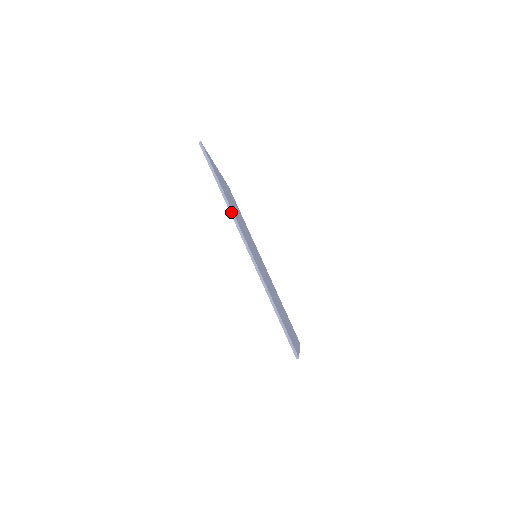
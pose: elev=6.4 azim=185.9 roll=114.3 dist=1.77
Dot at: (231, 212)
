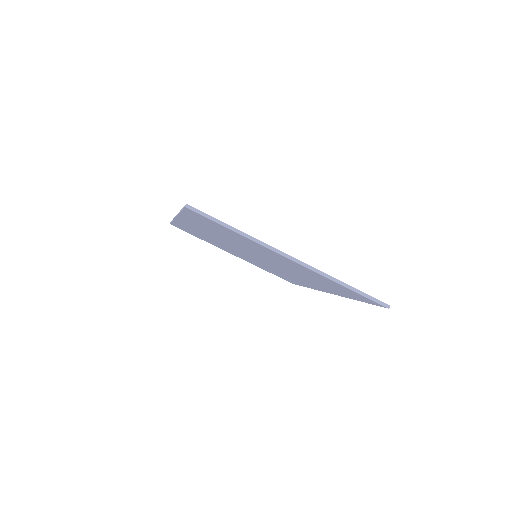
Dot at: occluded
